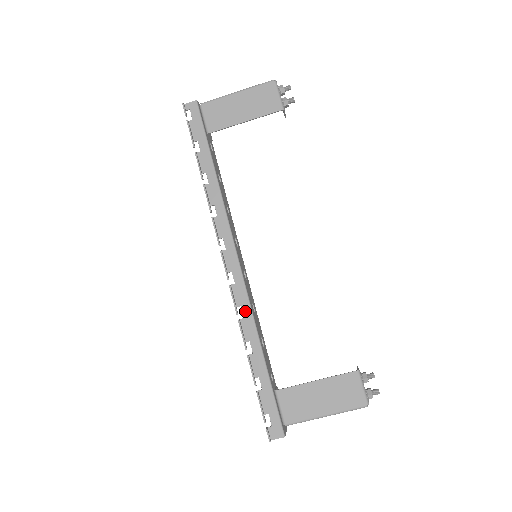
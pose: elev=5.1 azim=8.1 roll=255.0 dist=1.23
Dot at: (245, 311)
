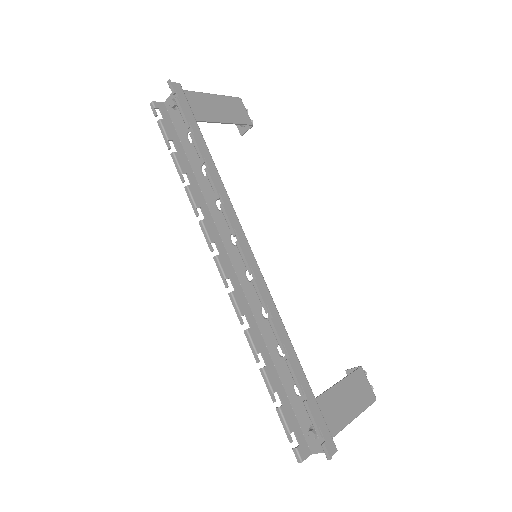
Dot at: (272, 310)
